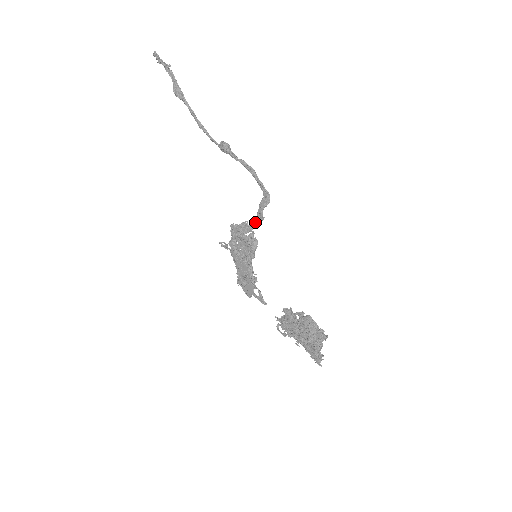
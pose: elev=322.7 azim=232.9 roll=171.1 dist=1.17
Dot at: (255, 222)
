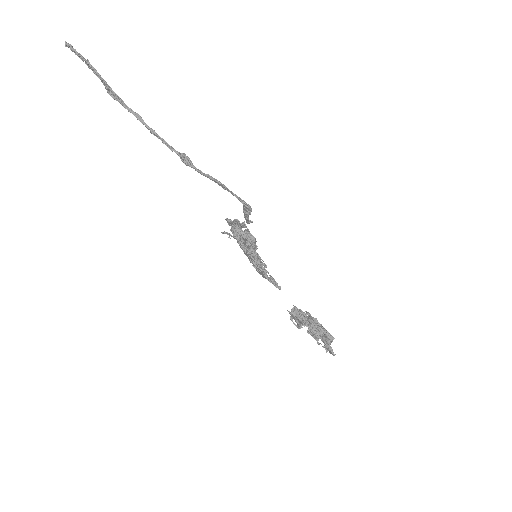
Dot at: (246, 222)
